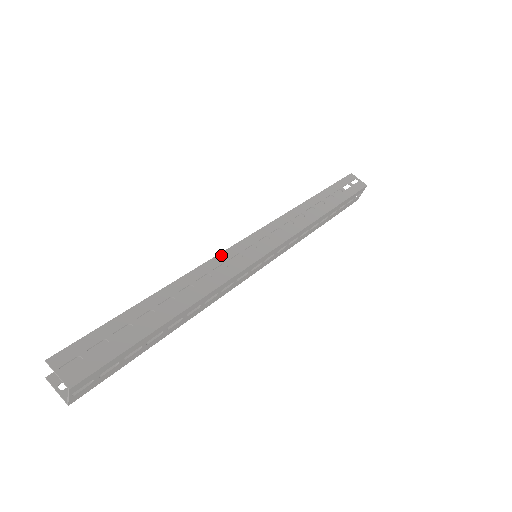
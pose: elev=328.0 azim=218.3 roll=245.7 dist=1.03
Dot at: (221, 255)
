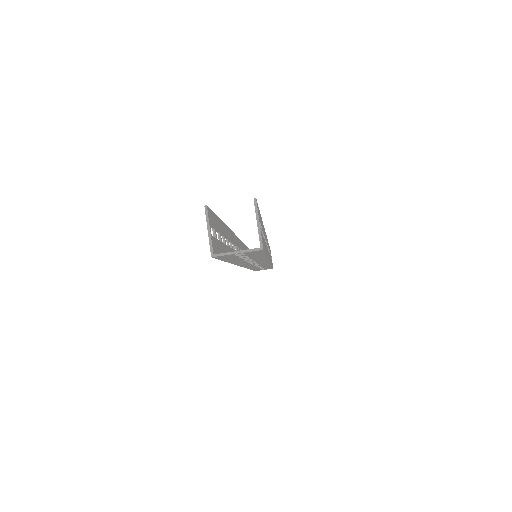
Dot at: occluded
